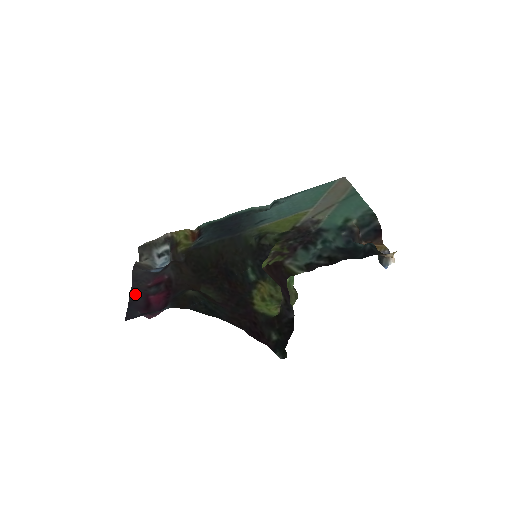
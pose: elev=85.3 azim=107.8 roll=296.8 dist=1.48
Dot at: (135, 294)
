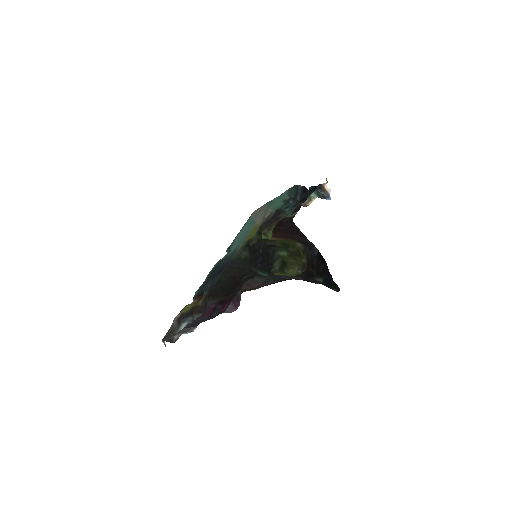
Dot at: (206, 319)
